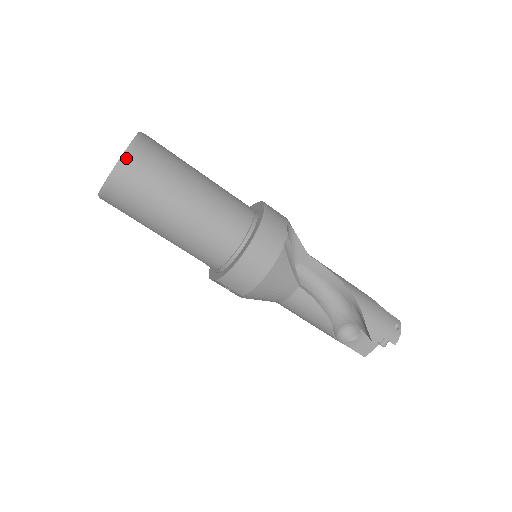
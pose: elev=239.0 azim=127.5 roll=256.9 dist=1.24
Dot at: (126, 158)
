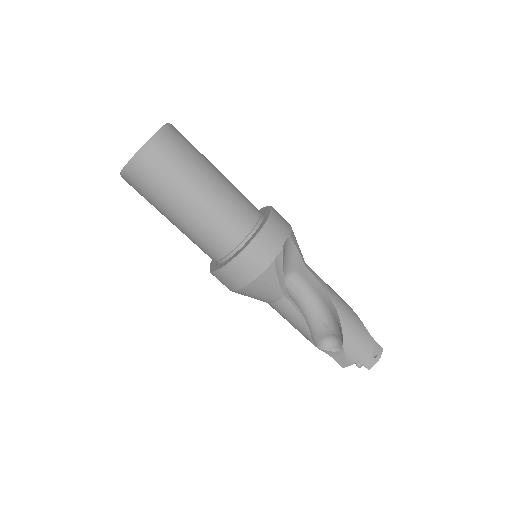
Dot at: (143, 152)
